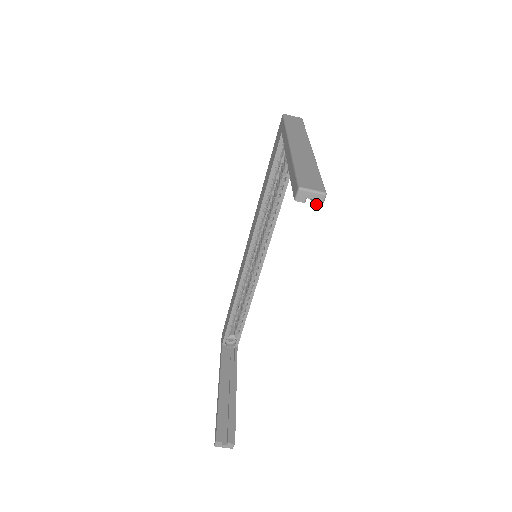
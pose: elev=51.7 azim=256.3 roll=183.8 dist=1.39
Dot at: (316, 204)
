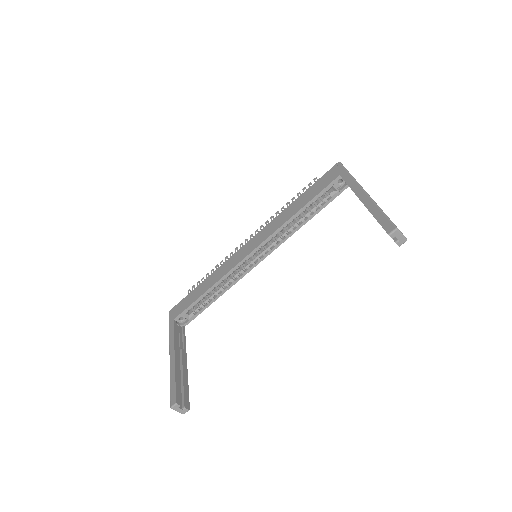
Dot at: (398, 244)
